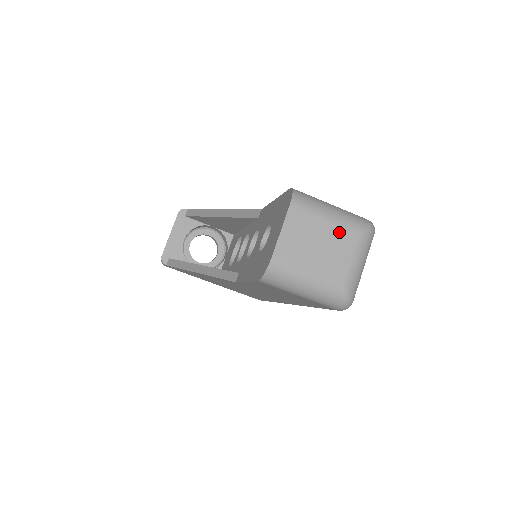
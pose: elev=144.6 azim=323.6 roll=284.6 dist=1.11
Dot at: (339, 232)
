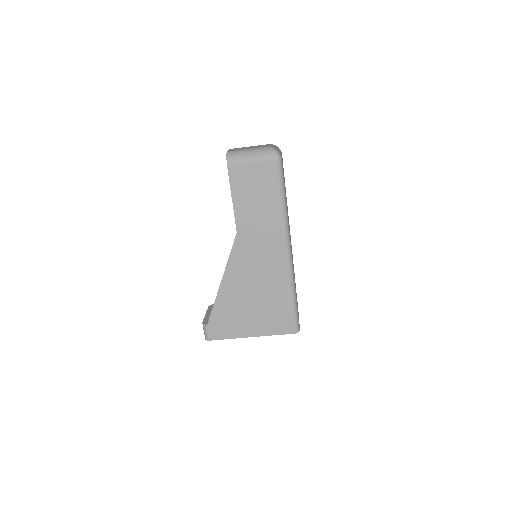
Dot at: occluded
